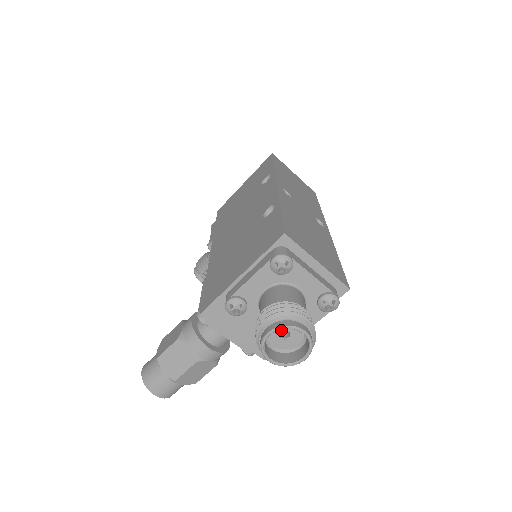
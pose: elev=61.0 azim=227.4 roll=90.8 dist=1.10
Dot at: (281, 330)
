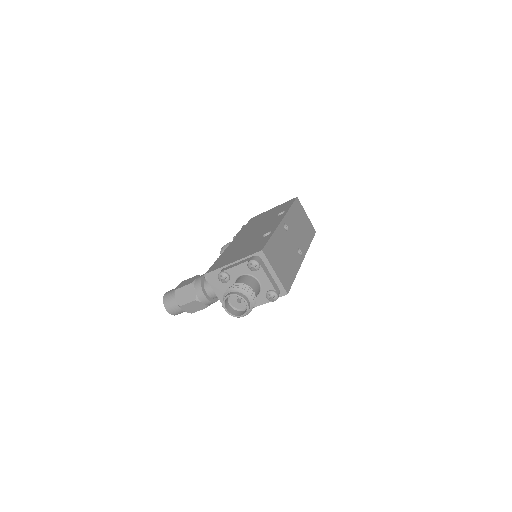
Dot at: (237, 297)
